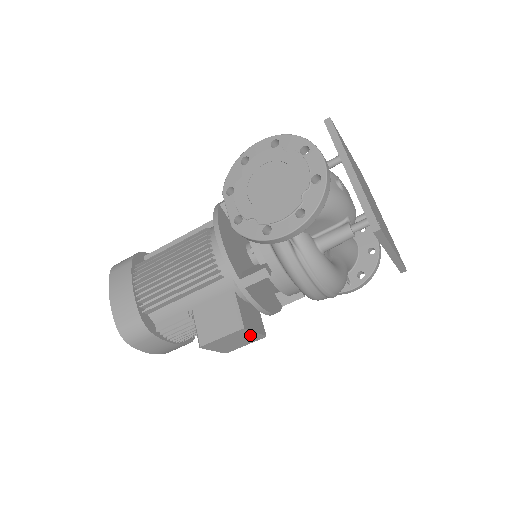
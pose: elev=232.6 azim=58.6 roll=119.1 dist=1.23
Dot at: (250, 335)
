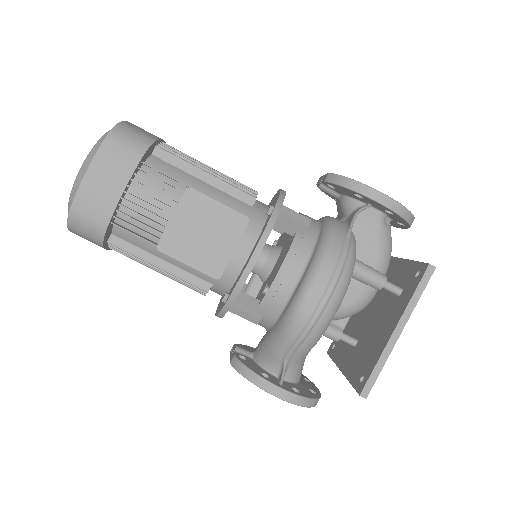
Dot at: (225, 247)
